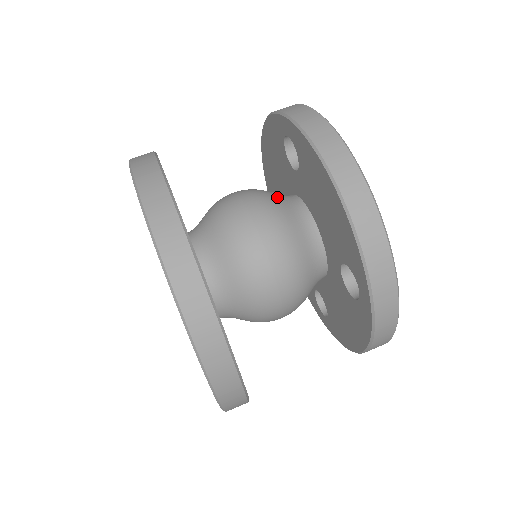
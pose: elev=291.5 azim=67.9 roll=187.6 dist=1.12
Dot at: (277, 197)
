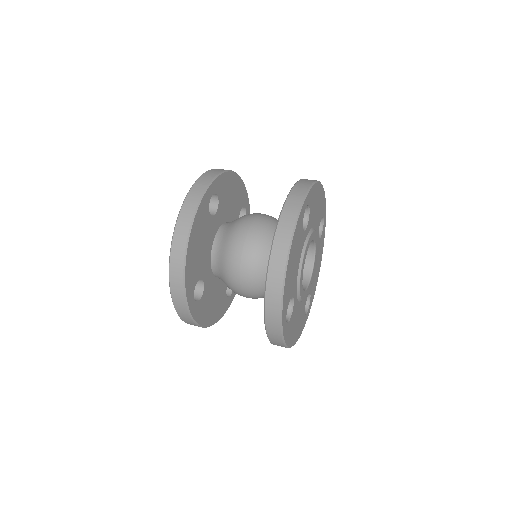
Dot at: (273, 234)
